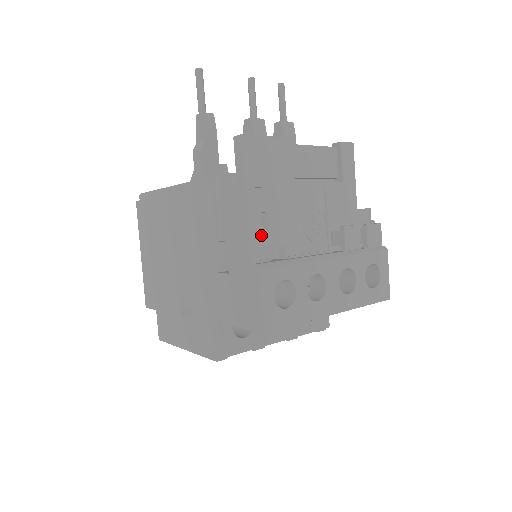
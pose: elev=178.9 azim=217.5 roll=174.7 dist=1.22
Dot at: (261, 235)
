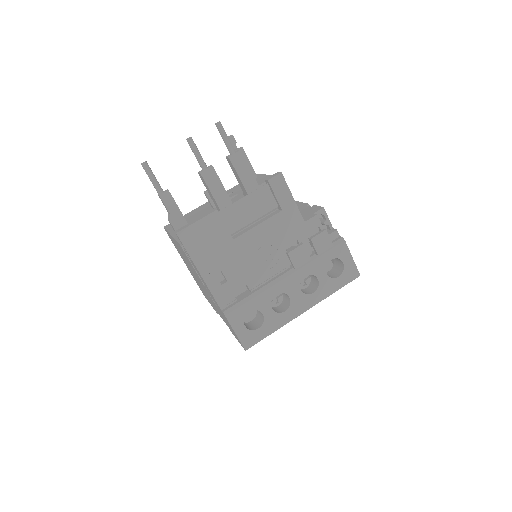
Dot at: (222, 288)
